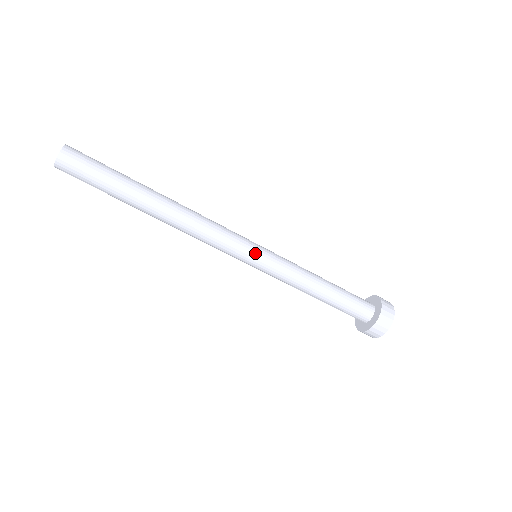
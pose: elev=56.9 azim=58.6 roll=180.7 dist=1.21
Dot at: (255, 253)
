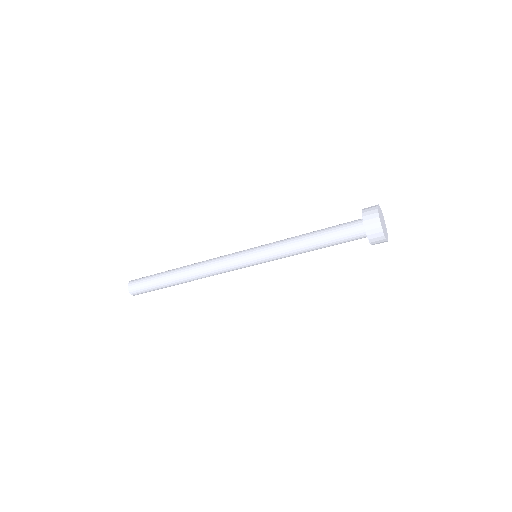
Dot at: (250, 262)
